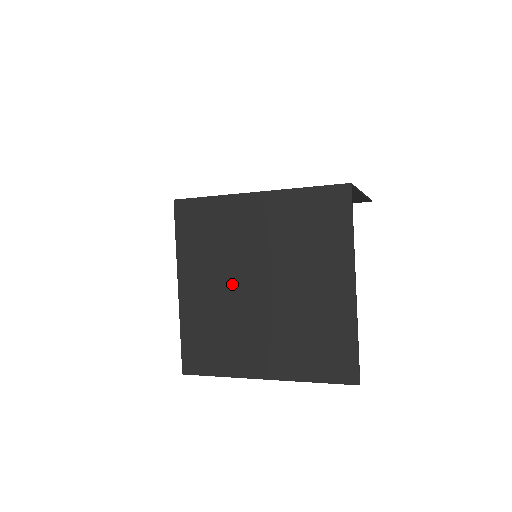
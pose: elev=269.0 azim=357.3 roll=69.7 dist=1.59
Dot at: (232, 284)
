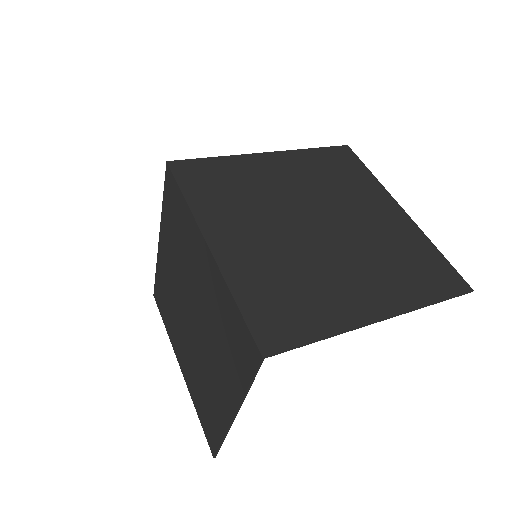
Dot at: (180, 288)
